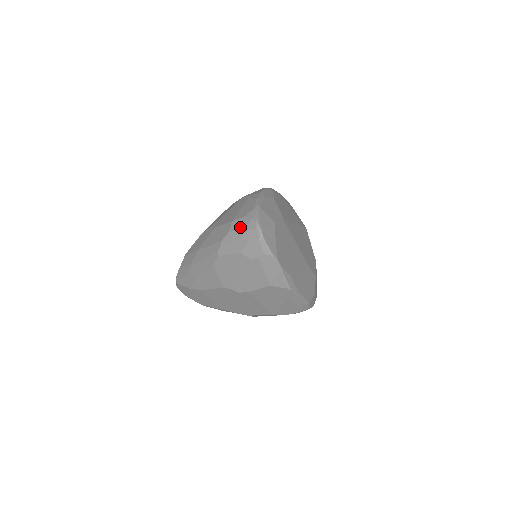
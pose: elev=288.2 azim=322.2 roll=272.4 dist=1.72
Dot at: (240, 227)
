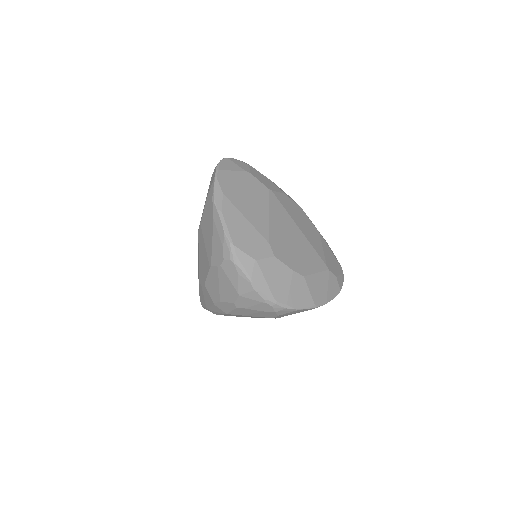
Dot at: occluded
